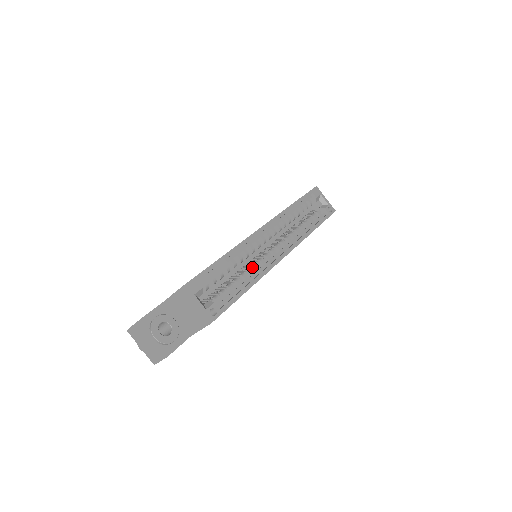
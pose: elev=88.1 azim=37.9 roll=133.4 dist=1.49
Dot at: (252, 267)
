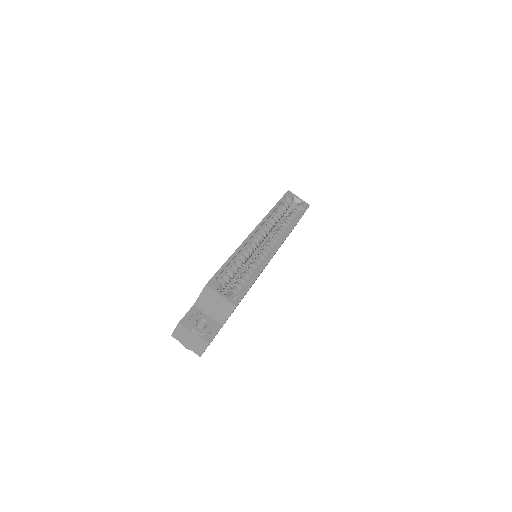
Dot at: (255, 261)
